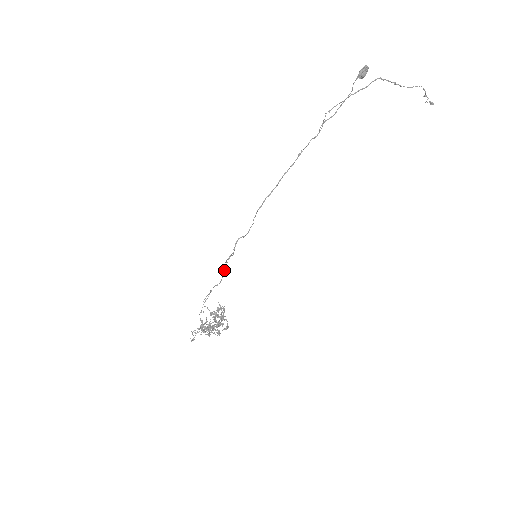
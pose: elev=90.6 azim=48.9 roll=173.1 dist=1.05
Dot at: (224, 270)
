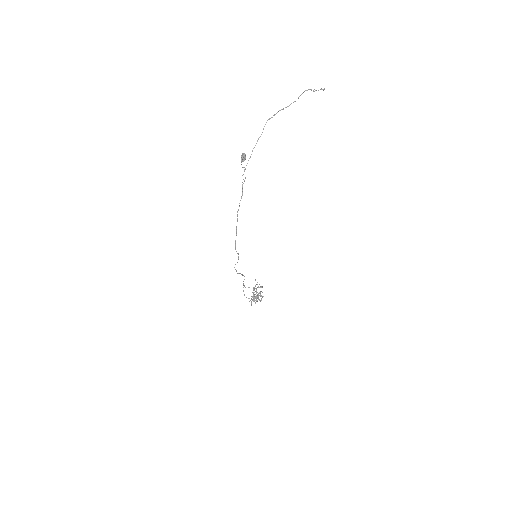
Dot at: occluded
